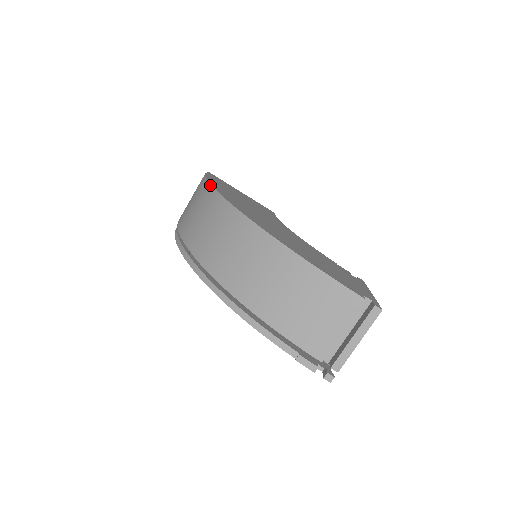
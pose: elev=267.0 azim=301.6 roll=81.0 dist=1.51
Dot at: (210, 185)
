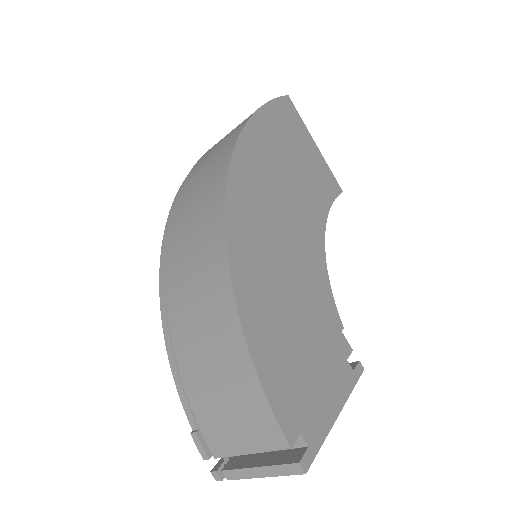
Dot at: (237, 138)
